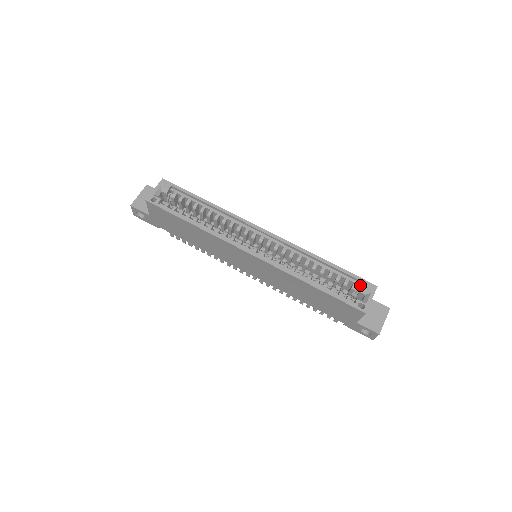
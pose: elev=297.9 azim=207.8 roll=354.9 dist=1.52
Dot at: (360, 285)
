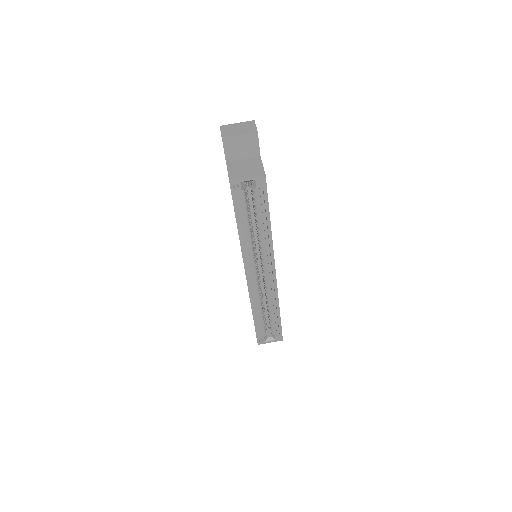
Dot at: (277, 332)
